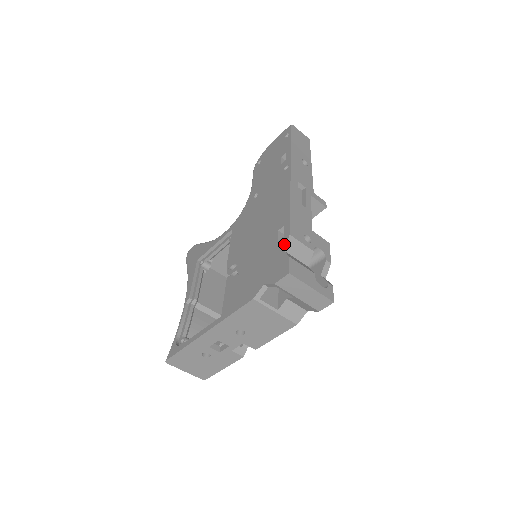
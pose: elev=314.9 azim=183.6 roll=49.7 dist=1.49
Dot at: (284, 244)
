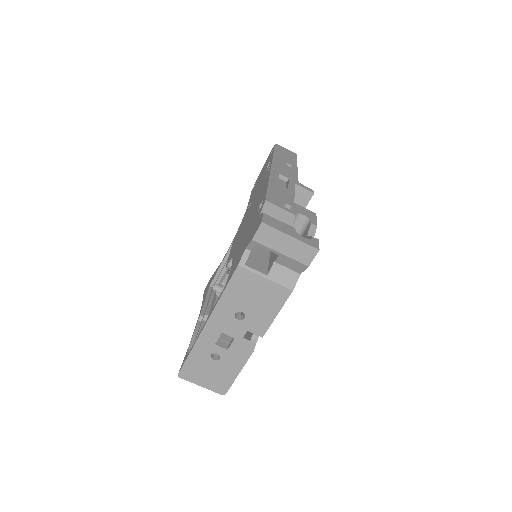
Dot at: (261, 210)
